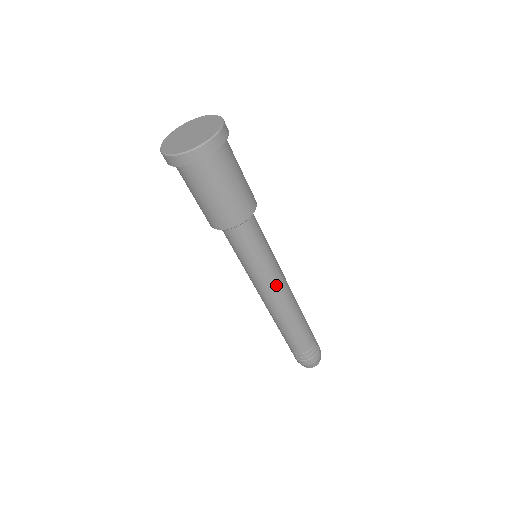
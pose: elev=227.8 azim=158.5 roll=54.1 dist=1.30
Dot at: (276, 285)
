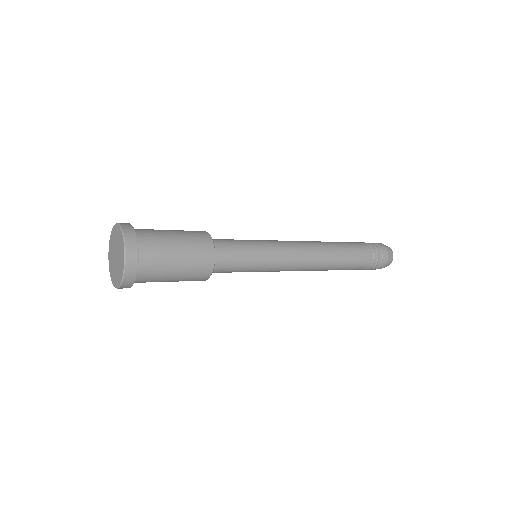
Dot at: (286, 270)
